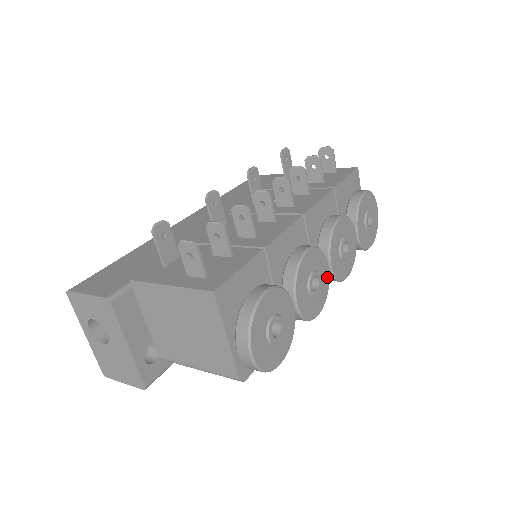
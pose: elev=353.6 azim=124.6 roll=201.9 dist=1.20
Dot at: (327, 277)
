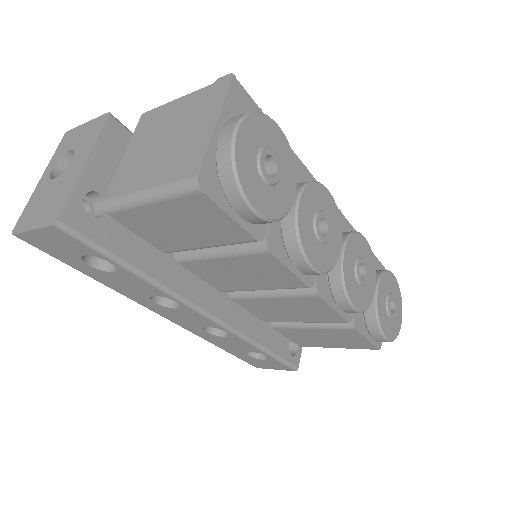
Dot at: (336, 255)
